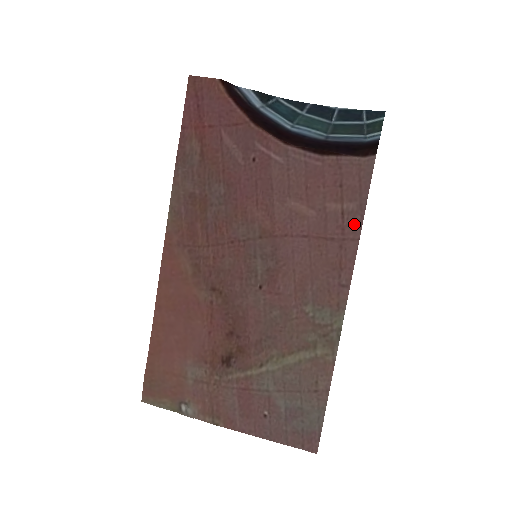
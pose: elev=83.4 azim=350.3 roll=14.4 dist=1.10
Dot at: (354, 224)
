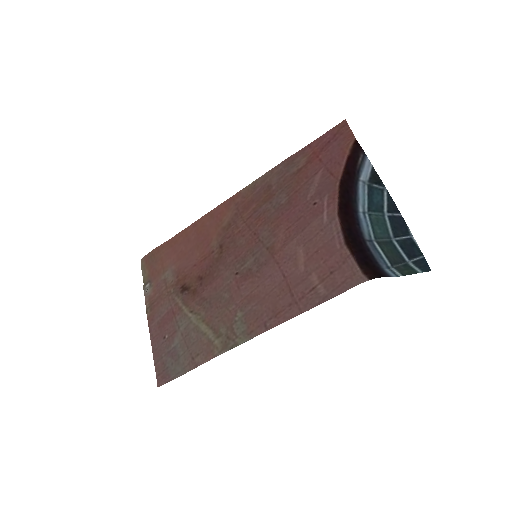
Dot at: (311, 302)
